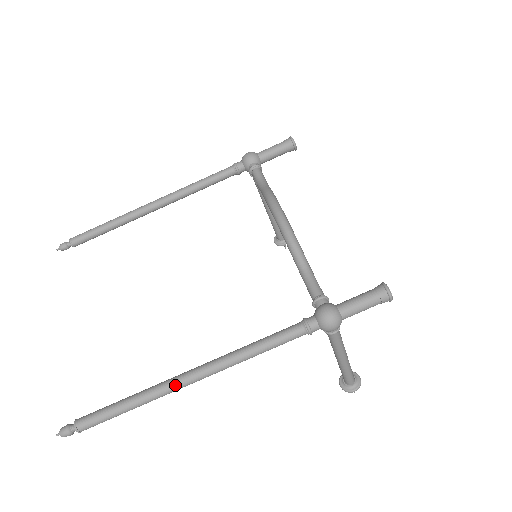
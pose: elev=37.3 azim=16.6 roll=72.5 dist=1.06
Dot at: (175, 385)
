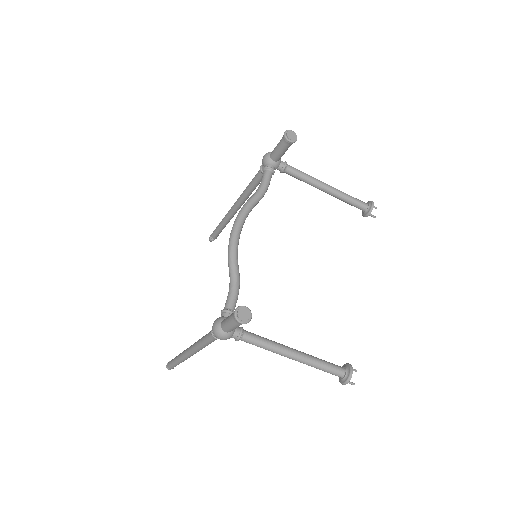
Dot at: (184, 355)
